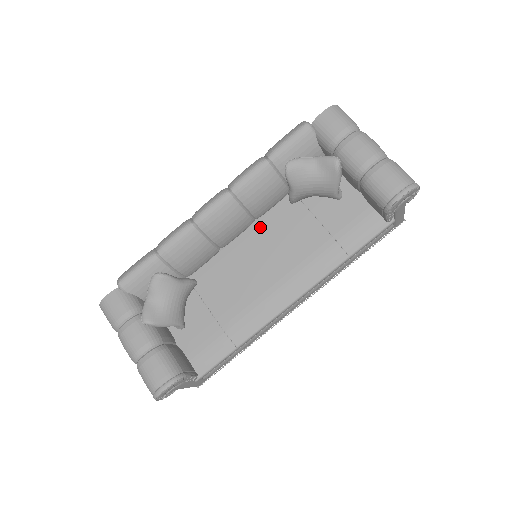
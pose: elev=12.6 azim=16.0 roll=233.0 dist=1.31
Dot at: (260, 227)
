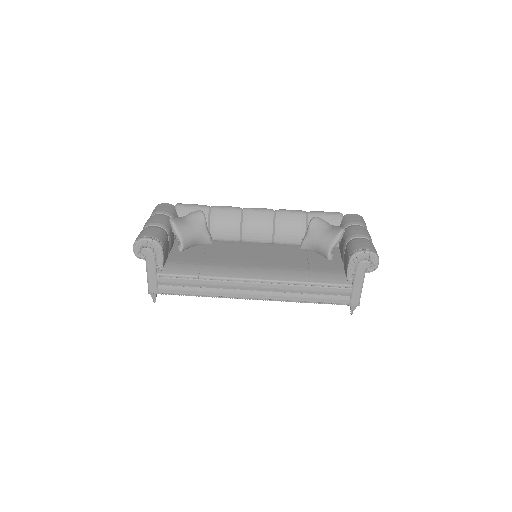
Dot at: (272, 246)
